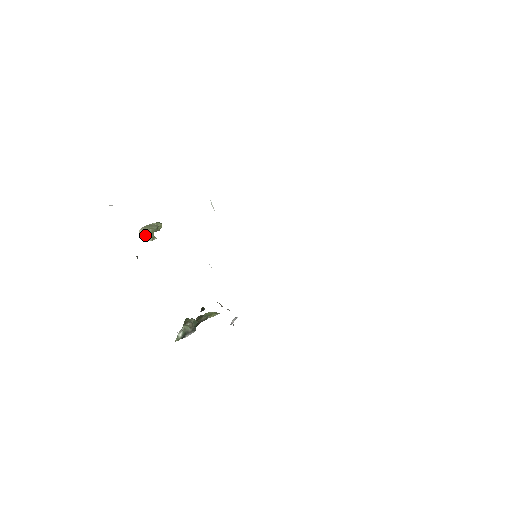
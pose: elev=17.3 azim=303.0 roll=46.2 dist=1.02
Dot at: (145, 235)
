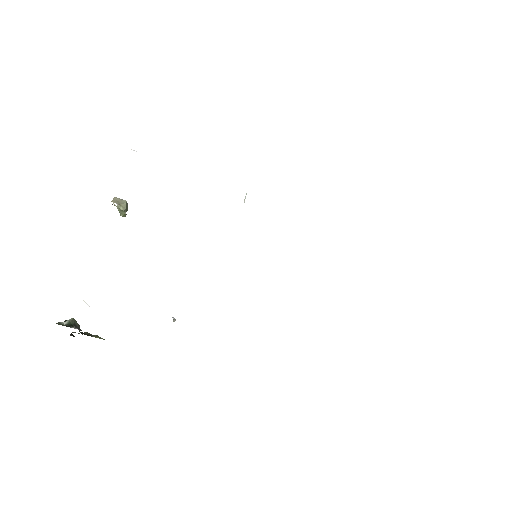
Dot at: (120, 202)
